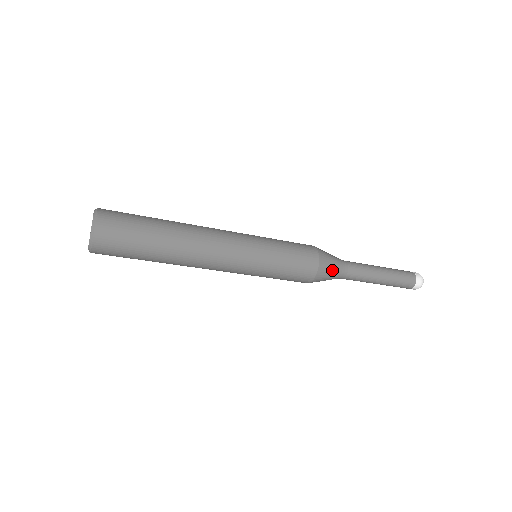
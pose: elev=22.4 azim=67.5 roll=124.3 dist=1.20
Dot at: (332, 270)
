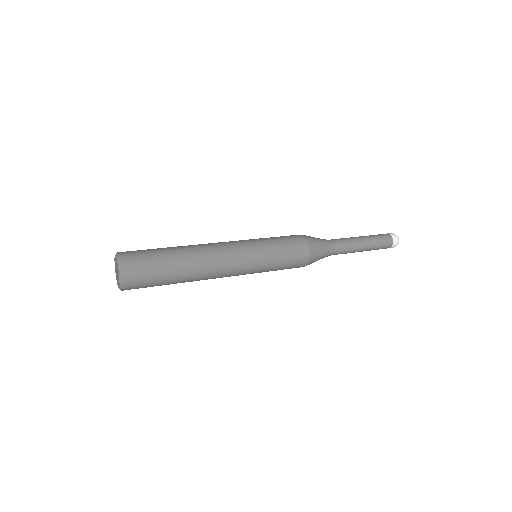
Dot at: (321, 252)
